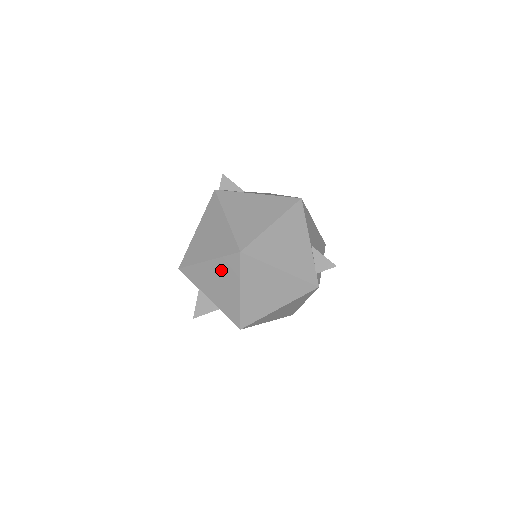
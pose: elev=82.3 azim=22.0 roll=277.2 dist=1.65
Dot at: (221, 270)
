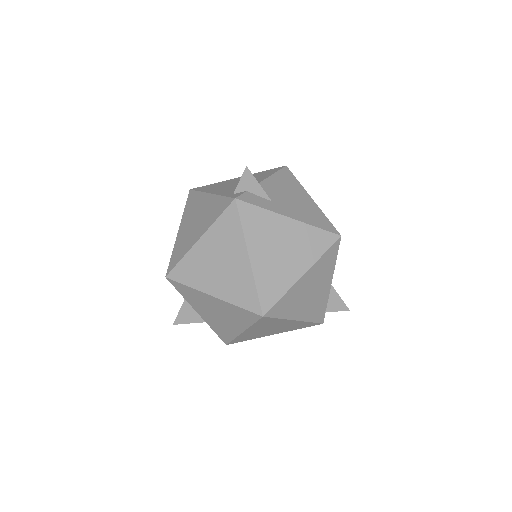
Dot at: (227, 310)
